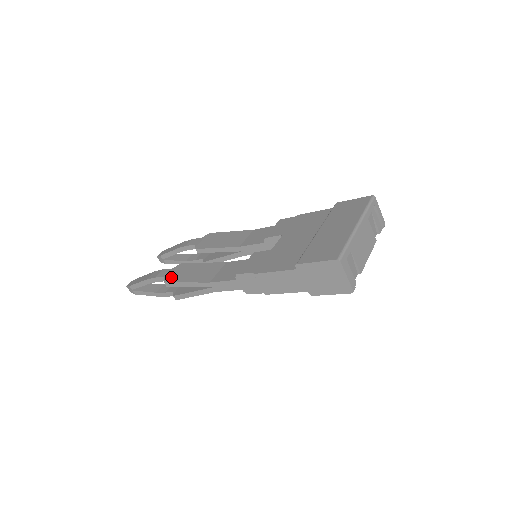
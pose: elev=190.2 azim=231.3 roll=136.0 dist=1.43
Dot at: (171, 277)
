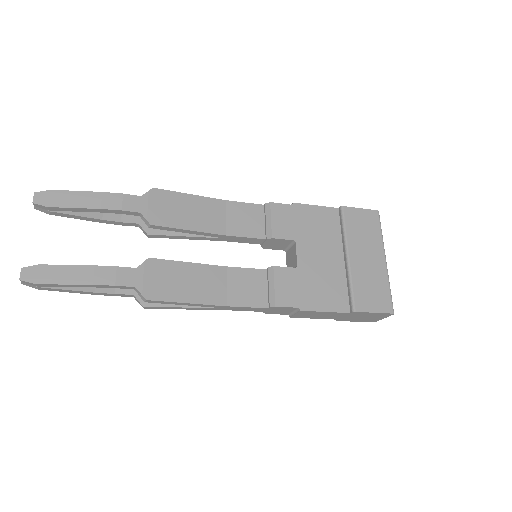
Dot at: (153, 290)
